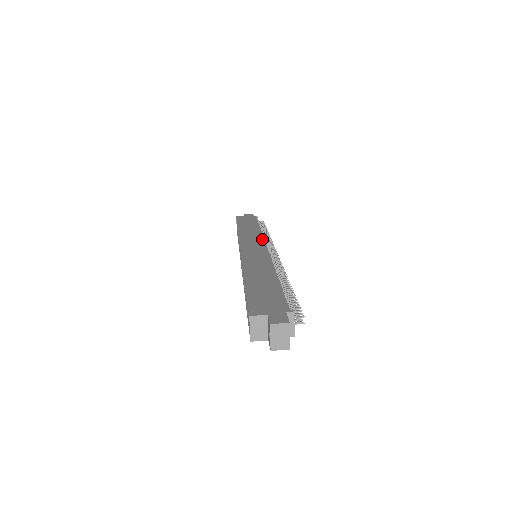
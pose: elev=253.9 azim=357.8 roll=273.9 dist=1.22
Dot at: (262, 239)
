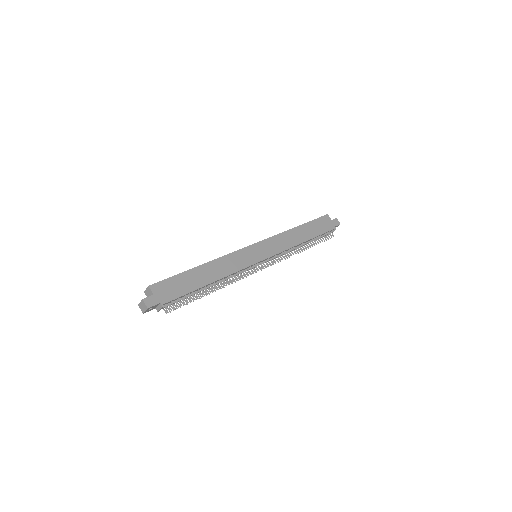
Dot at: (278, 252)
